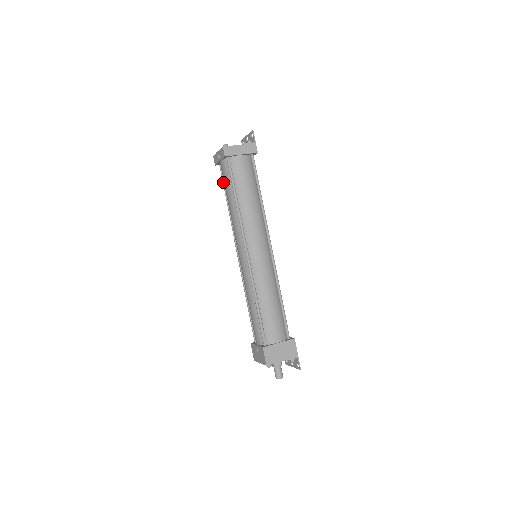
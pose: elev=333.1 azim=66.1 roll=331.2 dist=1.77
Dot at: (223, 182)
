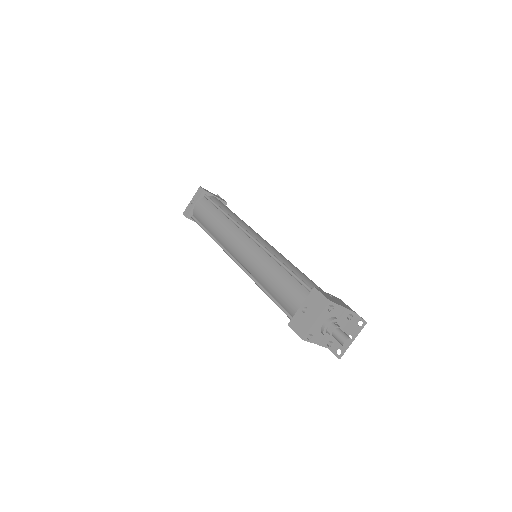
Dot at: (199, 222)
